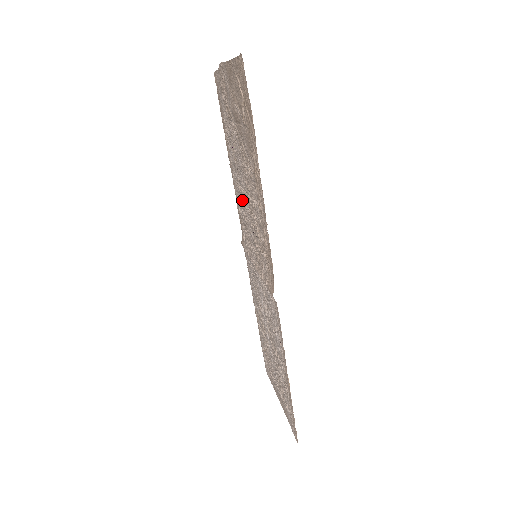
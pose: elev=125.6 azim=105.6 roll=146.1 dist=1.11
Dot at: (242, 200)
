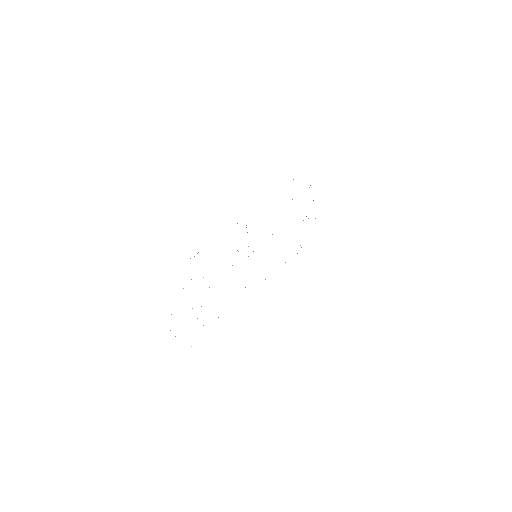
Dot at: occluded
